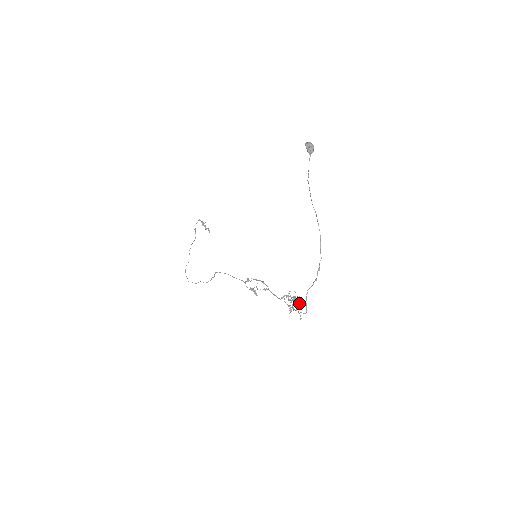
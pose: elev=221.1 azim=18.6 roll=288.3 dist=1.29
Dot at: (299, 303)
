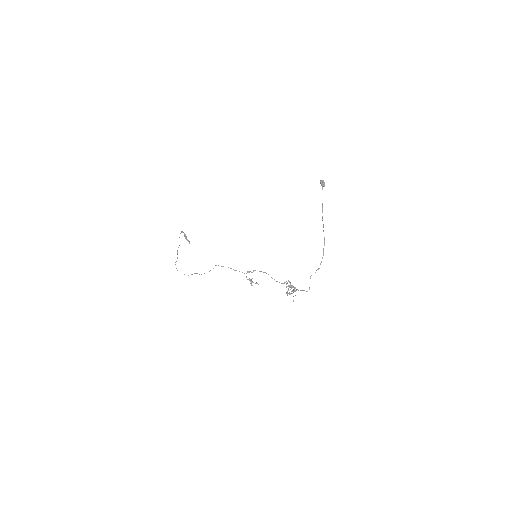
Dot at: (294, 290)
